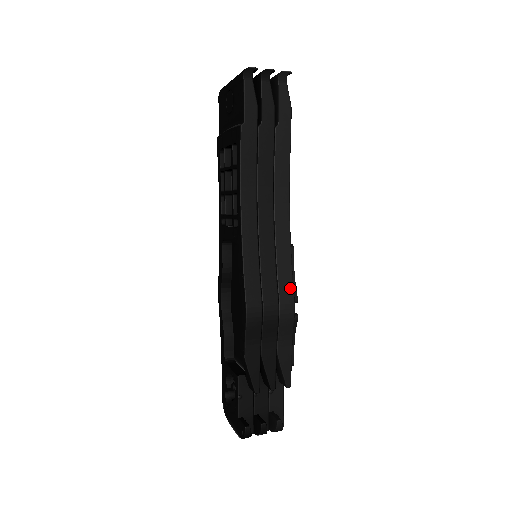
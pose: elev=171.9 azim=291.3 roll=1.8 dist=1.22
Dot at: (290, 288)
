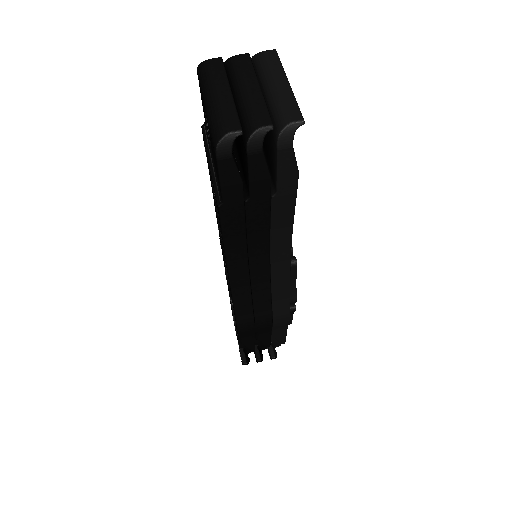
Dot at: (286, 308)
